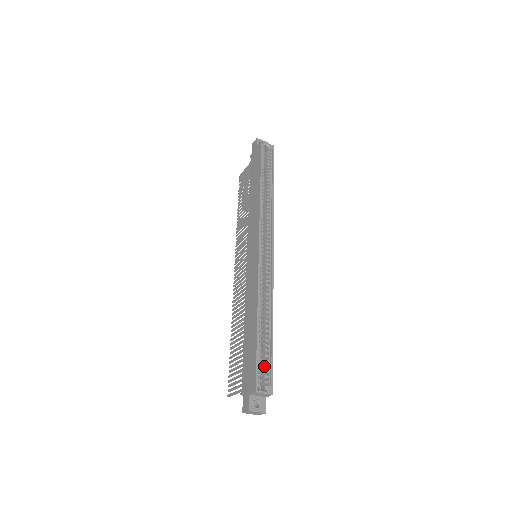
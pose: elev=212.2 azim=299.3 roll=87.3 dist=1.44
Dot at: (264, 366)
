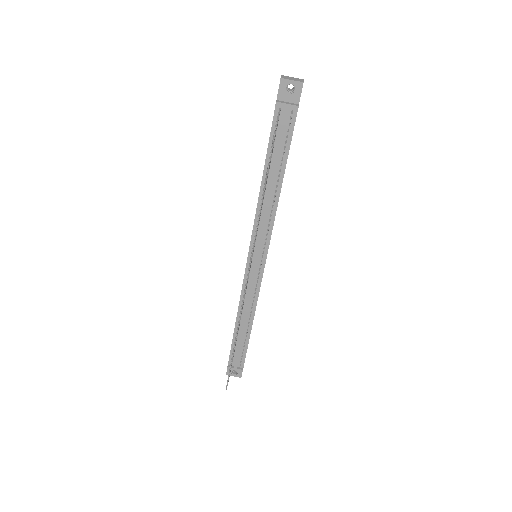
Dot at: occluded
